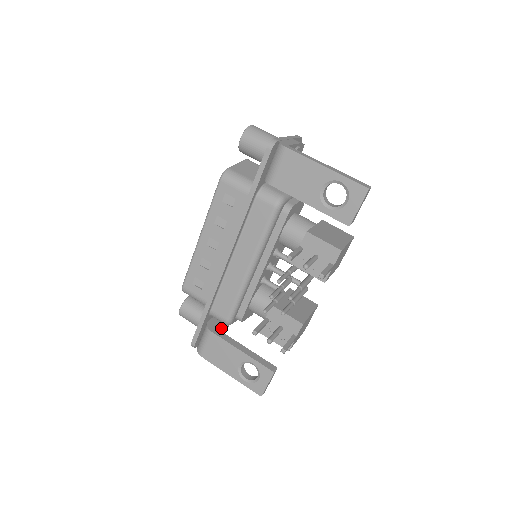
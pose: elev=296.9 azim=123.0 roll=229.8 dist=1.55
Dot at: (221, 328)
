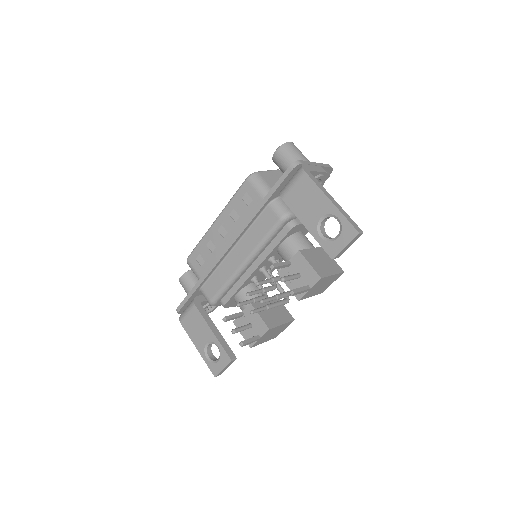
Dot at: (209, 307)
